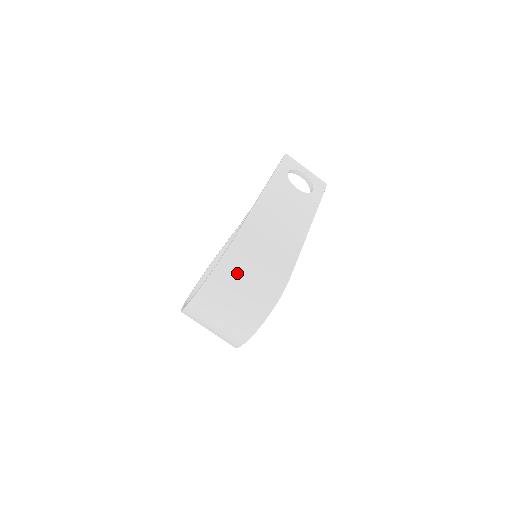
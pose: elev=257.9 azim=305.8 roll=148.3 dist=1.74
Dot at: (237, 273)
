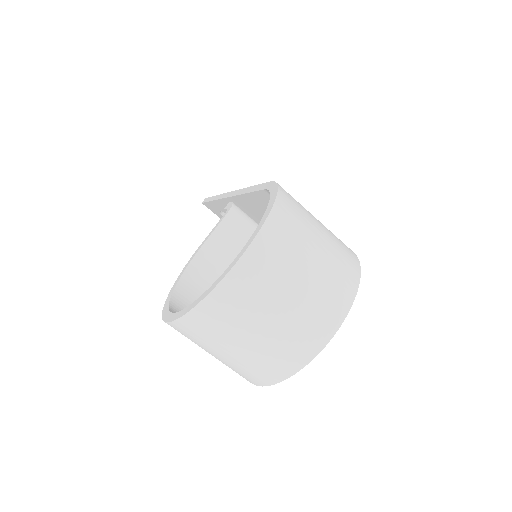
Dot at: (303, 211)
